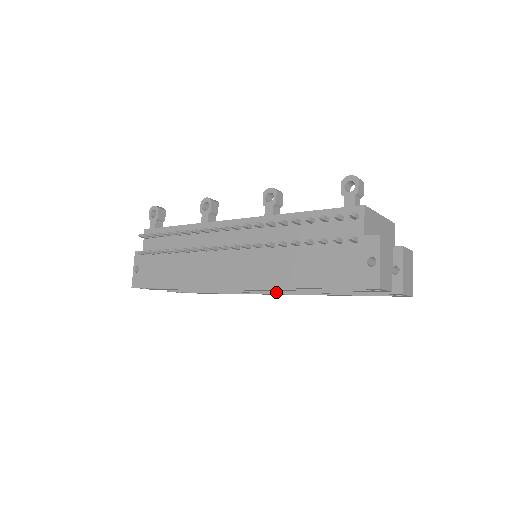
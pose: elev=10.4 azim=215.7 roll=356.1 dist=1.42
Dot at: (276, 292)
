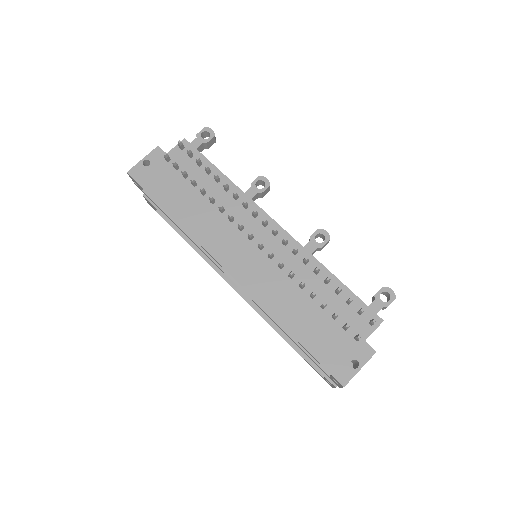
Dot at: (243, 294)
